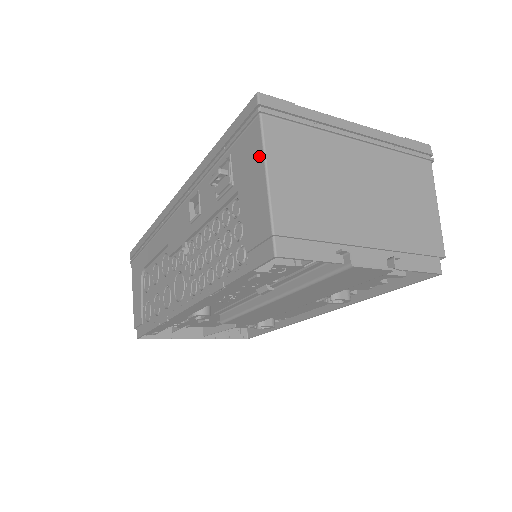
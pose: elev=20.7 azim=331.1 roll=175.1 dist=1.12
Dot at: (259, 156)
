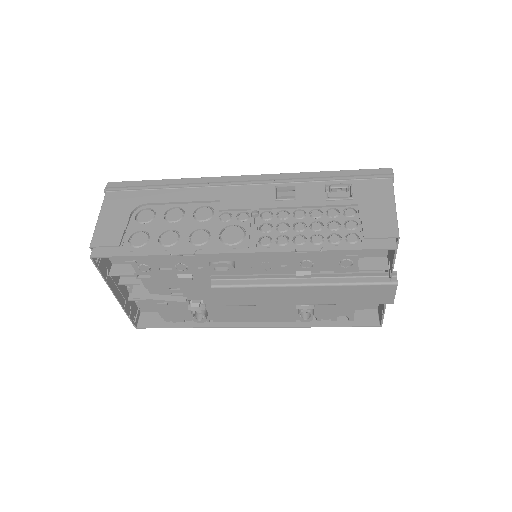
Dot at: (389, 196)
